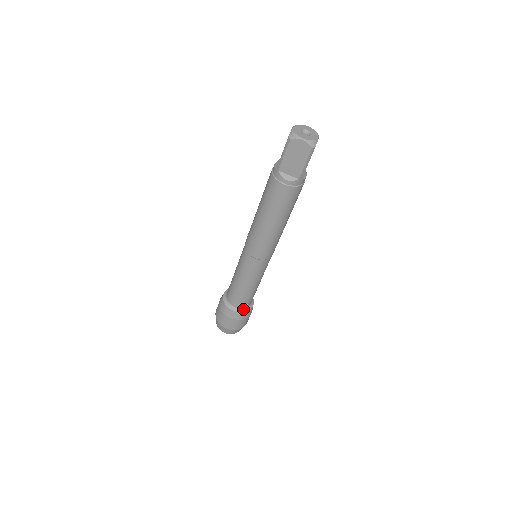
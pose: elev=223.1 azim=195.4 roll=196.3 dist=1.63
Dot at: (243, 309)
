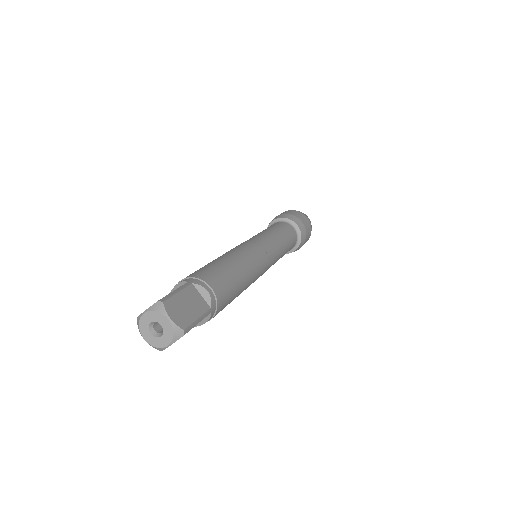
Dot at: occluded
